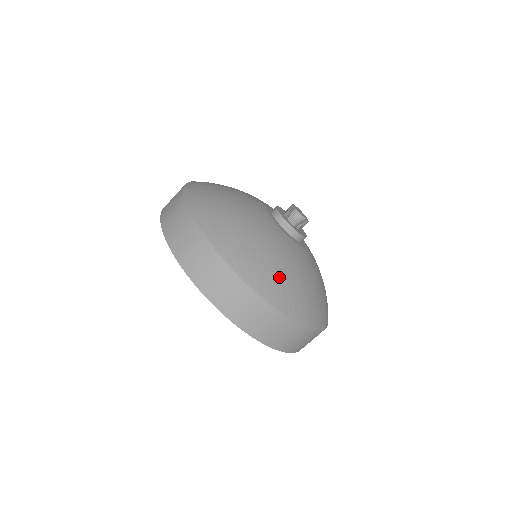
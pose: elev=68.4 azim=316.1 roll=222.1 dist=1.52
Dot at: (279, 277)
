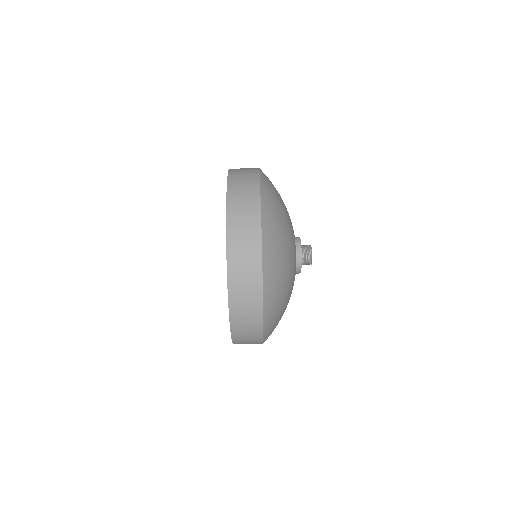
Dot at: (279, 307)
